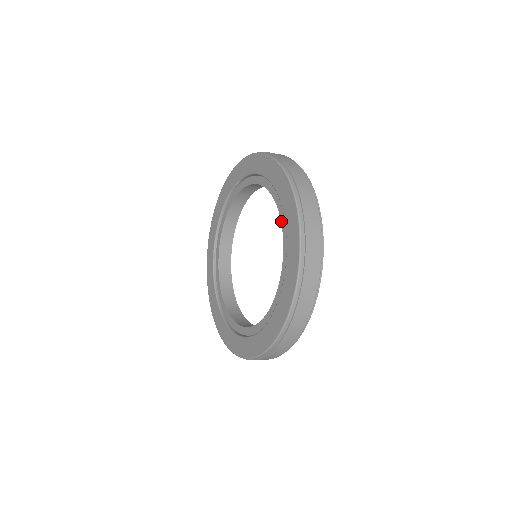
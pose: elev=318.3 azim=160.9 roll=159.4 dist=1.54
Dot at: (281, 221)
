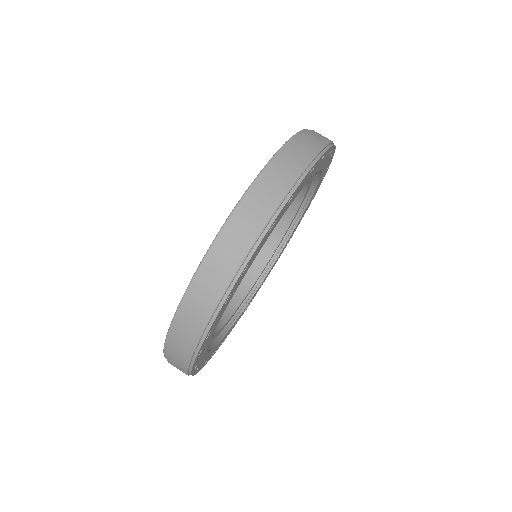
Dot at: occluded
